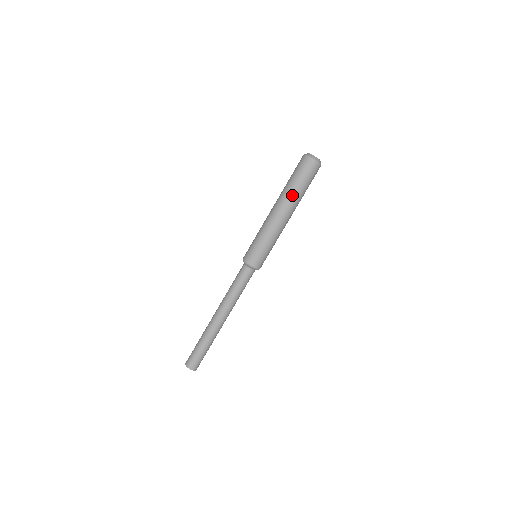
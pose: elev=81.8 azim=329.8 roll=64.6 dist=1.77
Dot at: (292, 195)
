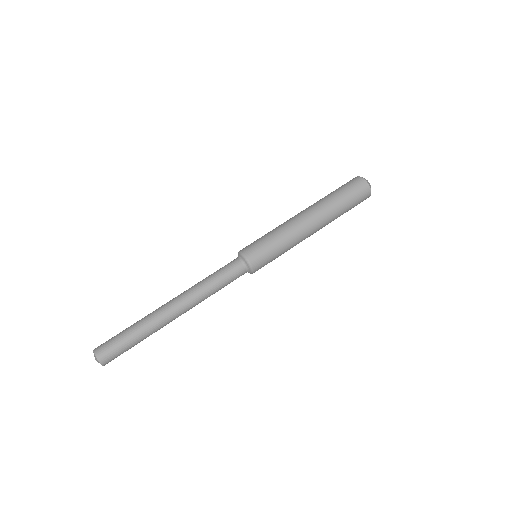
Dot at: (333, 213)
